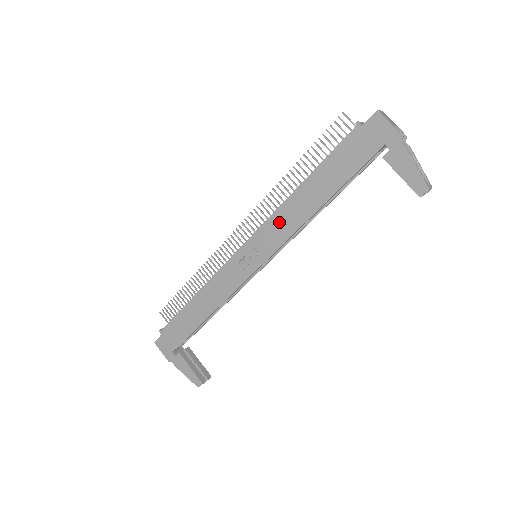
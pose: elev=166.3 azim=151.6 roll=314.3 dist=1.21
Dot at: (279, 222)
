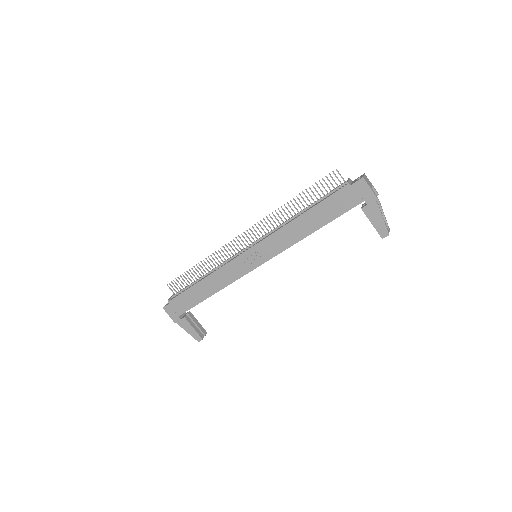
Dot at: (279, 238)
